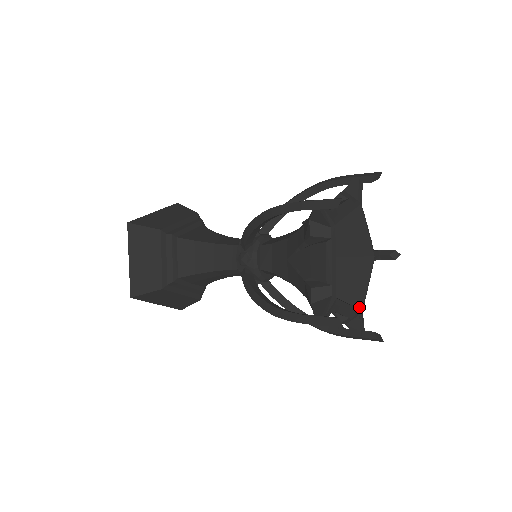
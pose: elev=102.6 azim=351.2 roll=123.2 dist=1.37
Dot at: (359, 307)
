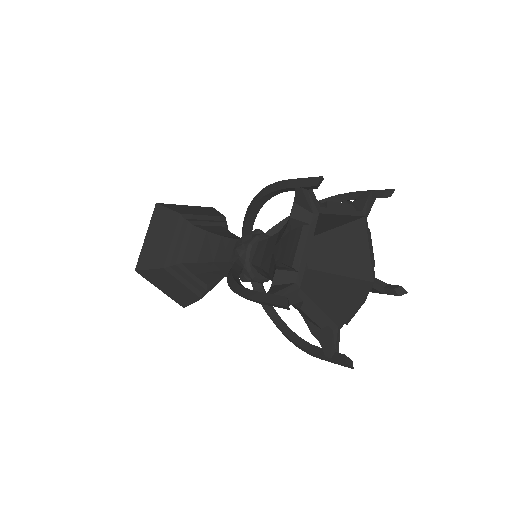
Dot at: (336, 323)
